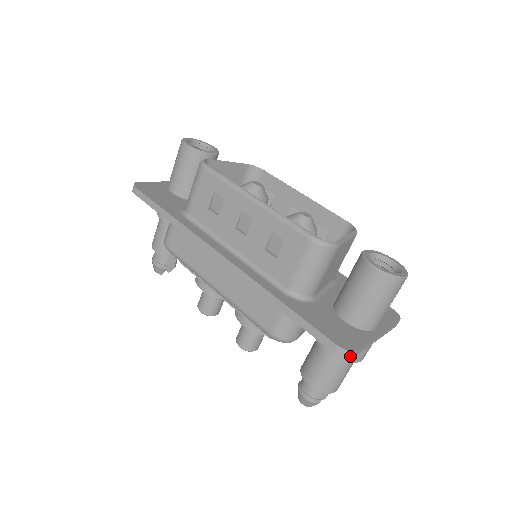
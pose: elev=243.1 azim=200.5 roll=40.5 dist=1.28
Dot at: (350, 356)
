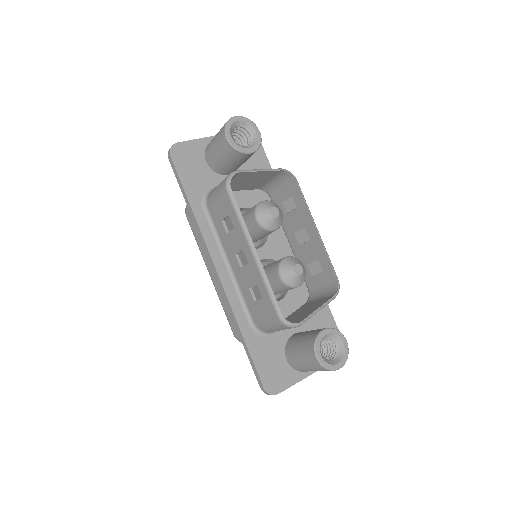
Dot at: occluded
